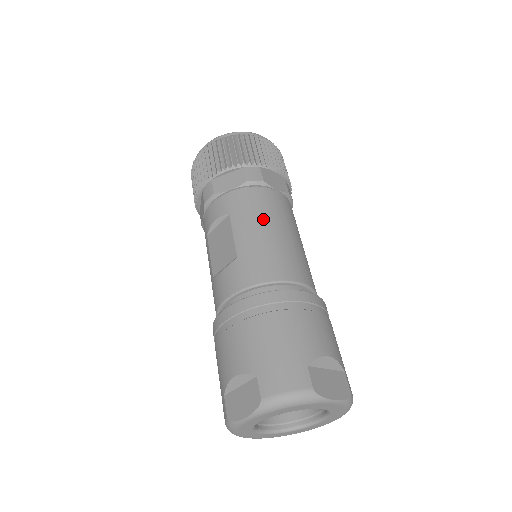
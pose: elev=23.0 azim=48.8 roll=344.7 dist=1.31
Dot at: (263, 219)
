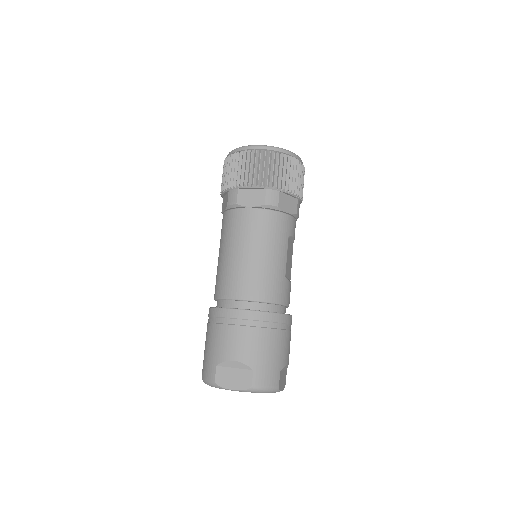
Dot at: (229, 242)
